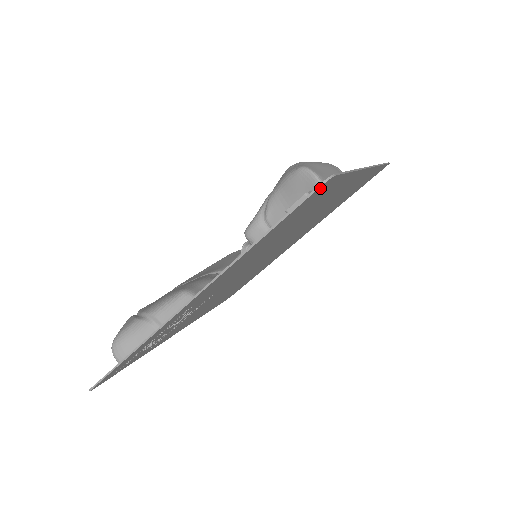
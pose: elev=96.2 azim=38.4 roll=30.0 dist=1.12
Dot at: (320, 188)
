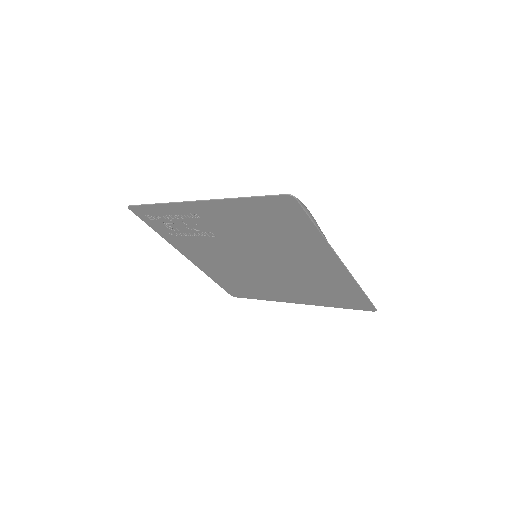
Dot at: (286, 198)
